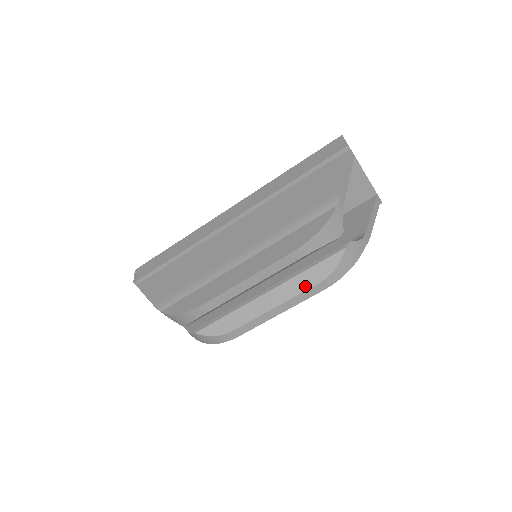
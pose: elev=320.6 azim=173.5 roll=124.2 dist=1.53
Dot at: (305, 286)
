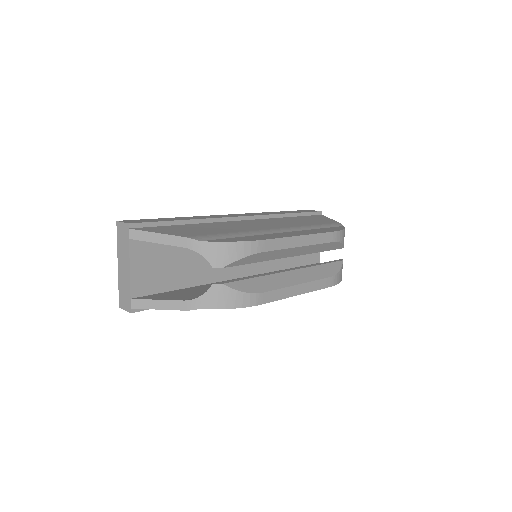
Dot at: (321, 275)
